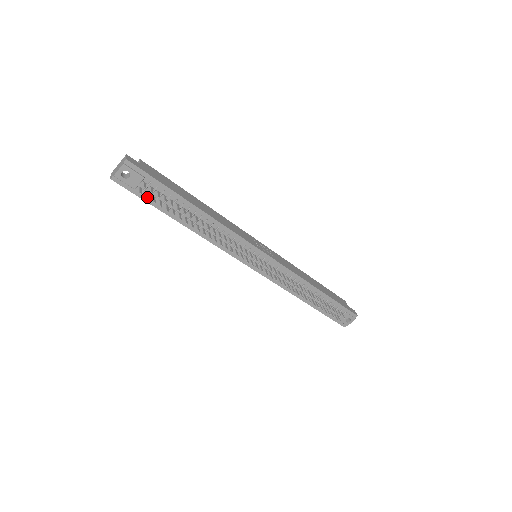
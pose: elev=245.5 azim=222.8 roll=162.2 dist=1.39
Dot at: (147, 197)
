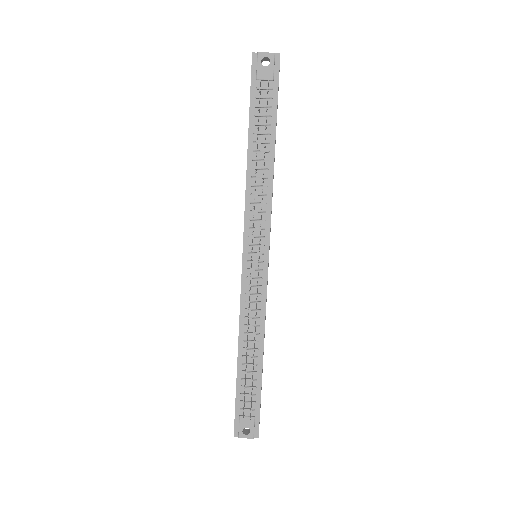
Dot at: occluded
